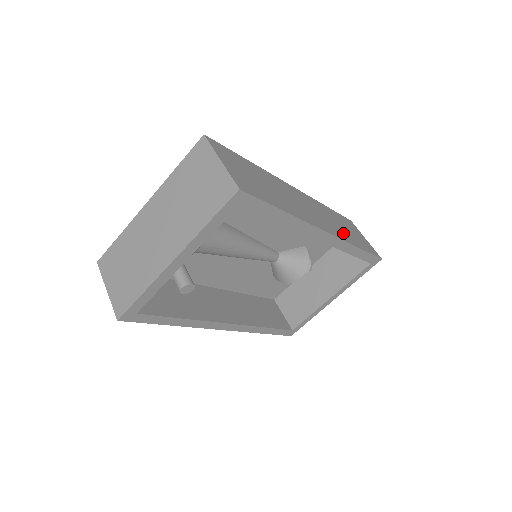
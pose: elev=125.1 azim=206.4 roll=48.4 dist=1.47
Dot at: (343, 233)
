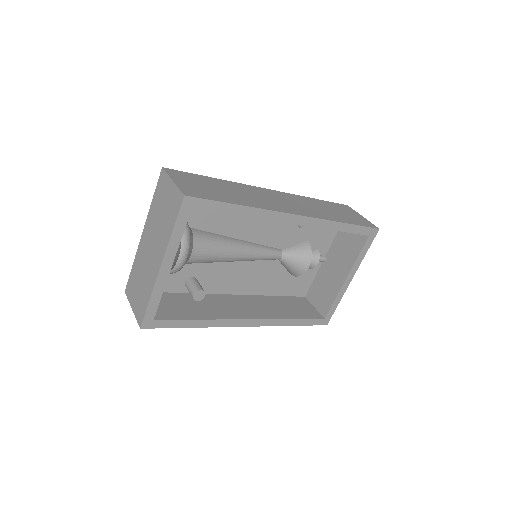
Dot at: (323, 214)
